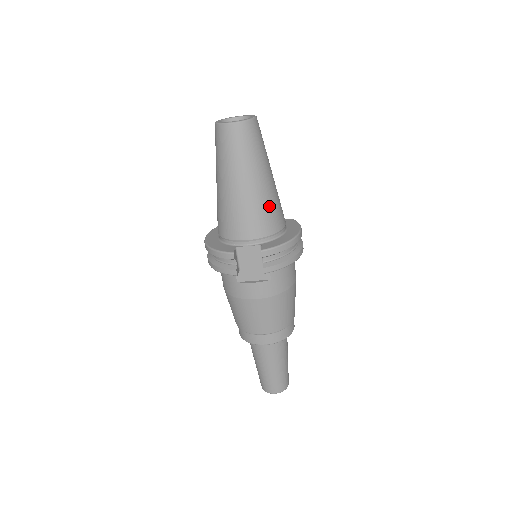
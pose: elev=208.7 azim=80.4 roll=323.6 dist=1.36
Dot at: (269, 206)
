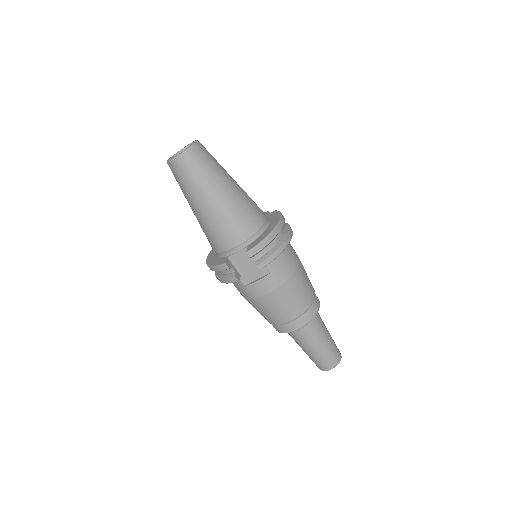
Dot at: (240, 211)
